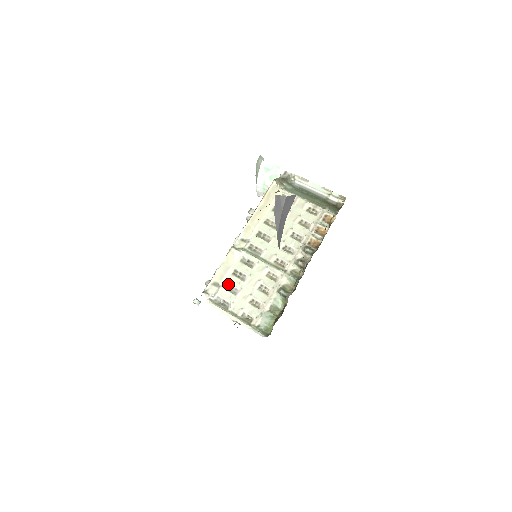
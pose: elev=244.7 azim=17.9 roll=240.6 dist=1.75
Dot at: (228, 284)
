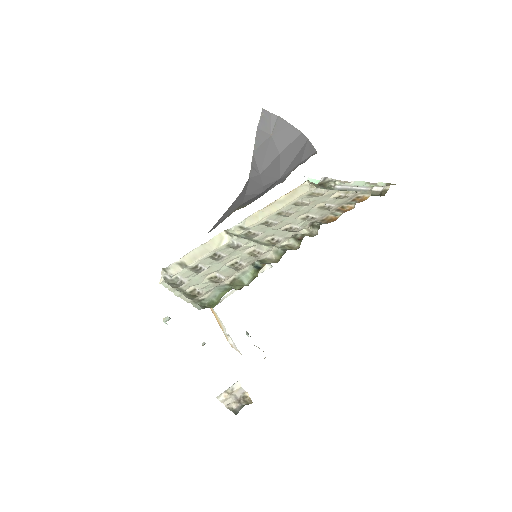
Dot at: (197, 266)
